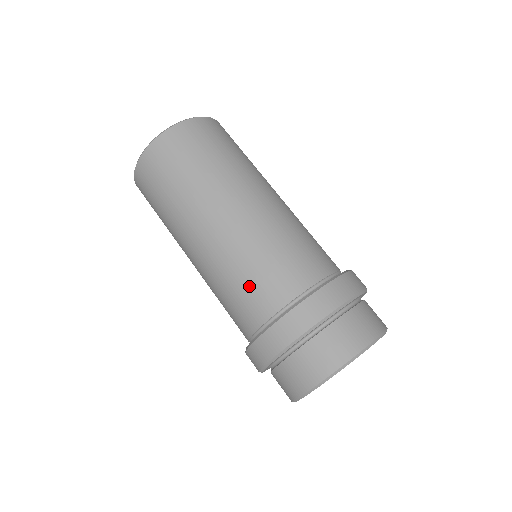
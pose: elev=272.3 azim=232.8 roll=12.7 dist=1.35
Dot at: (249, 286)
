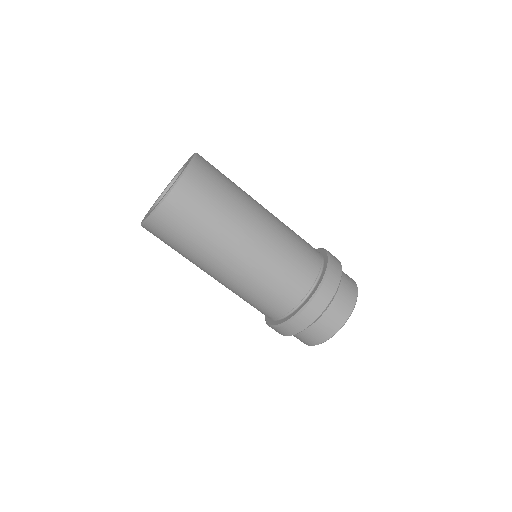
Dot at: (272, 295)
